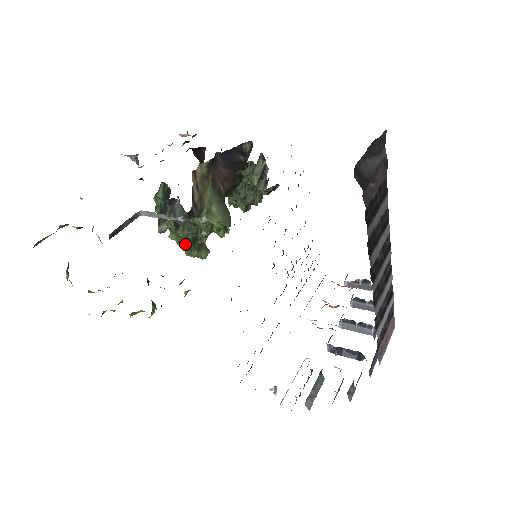
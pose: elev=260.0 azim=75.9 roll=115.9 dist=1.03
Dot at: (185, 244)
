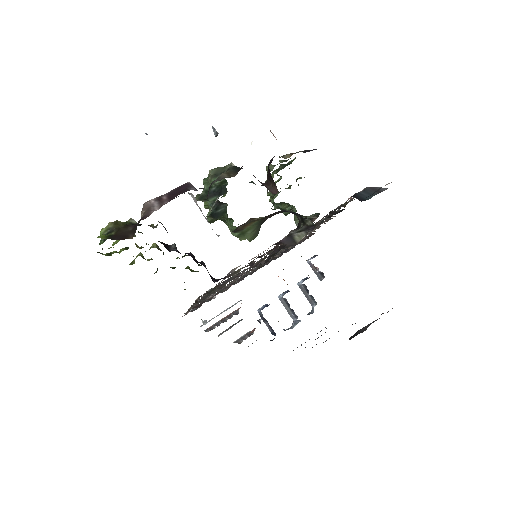
Dot at: (210, 219)
